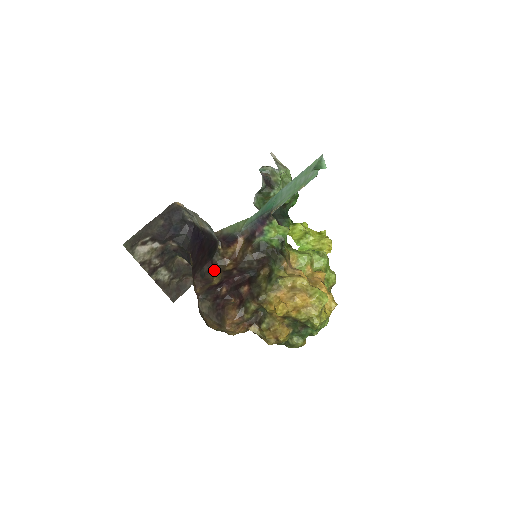
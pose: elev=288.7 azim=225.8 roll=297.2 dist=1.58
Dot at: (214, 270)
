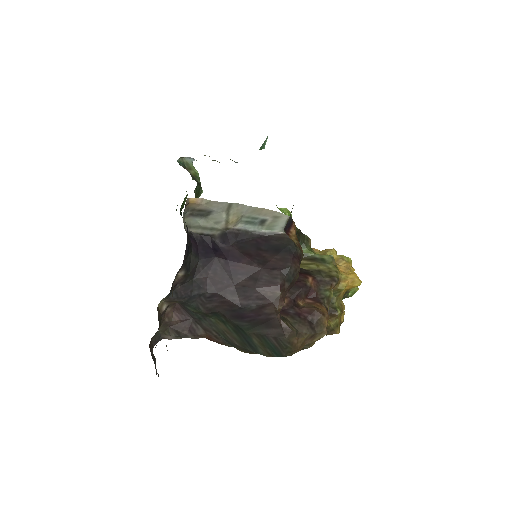
Dot at: (299, 265)
